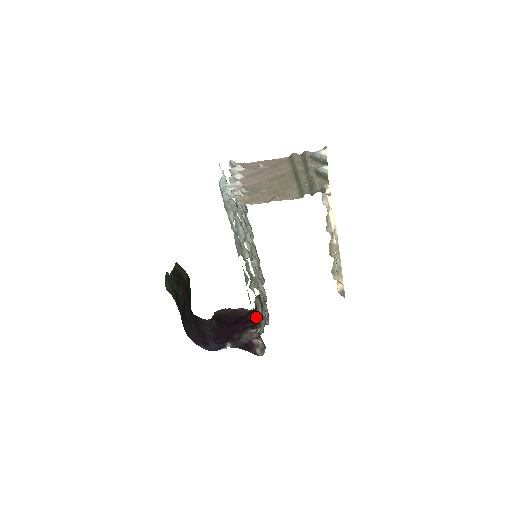
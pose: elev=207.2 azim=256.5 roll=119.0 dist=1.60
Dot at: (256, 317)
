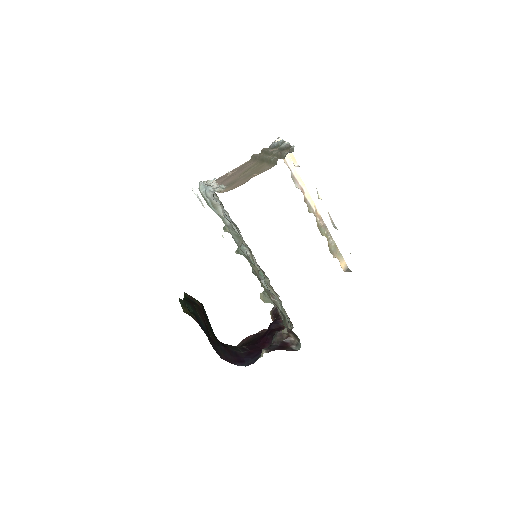
Dot at: (279, 325)
